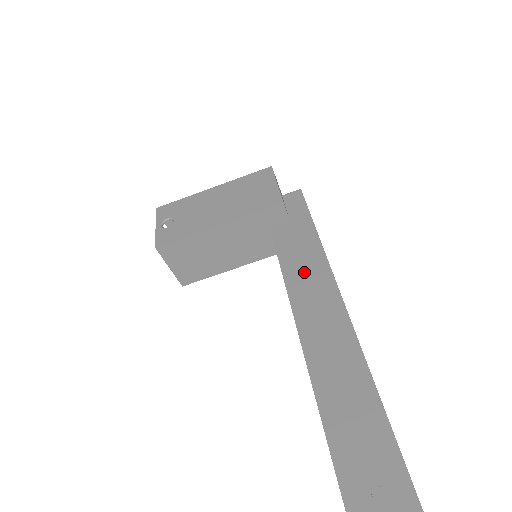
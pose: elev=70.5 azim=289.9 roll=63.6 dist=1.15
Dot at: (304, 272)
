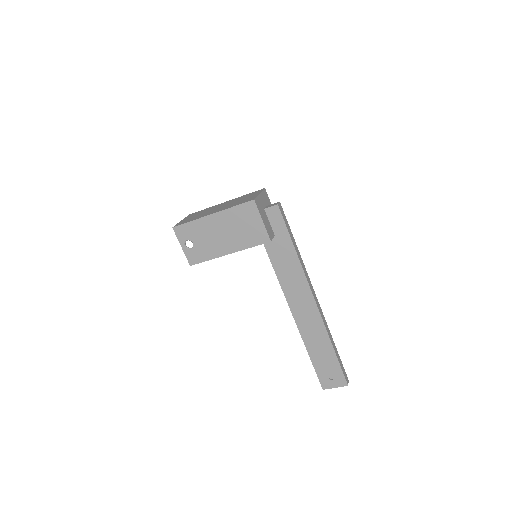
Dot at: (290, 279)
